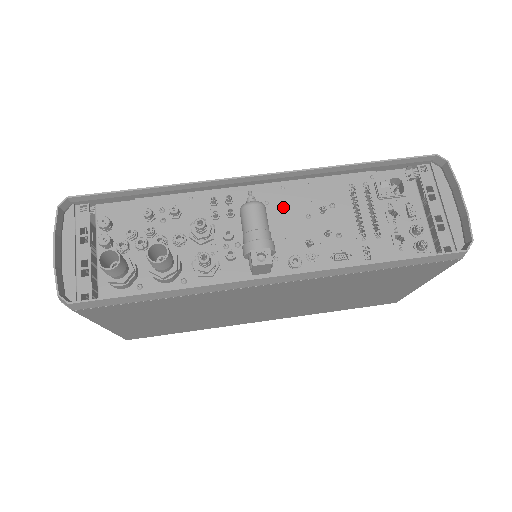
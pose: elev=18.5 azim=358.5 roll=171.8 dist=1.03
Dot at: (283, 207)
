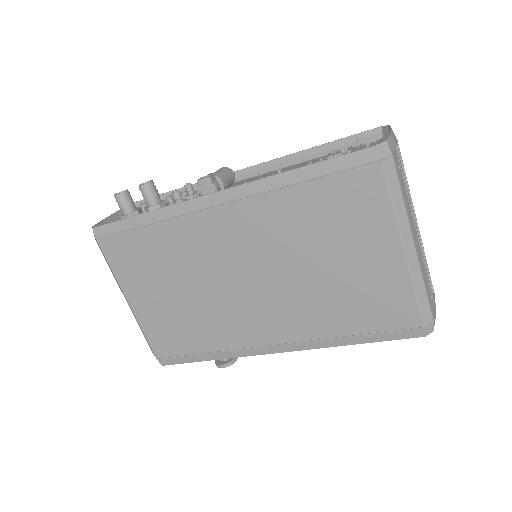
Dot at: occluded
